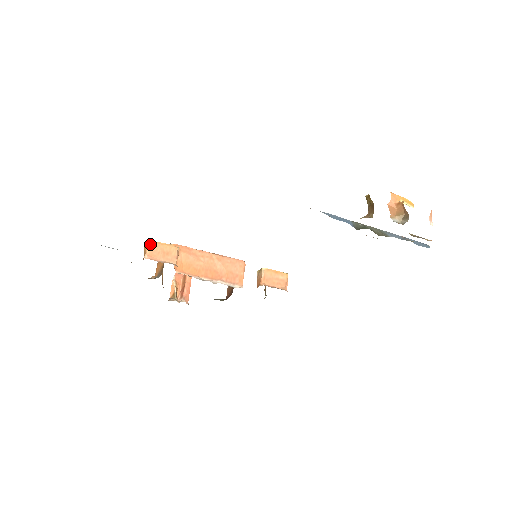
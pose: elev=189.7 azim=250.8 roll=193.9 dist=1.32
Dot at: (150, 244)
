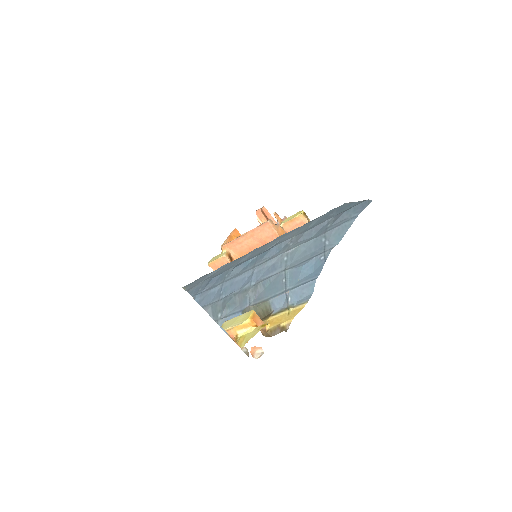
Dot at: (210, 266)
